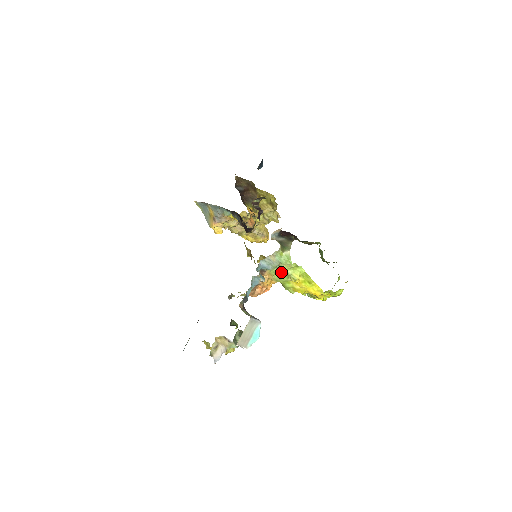
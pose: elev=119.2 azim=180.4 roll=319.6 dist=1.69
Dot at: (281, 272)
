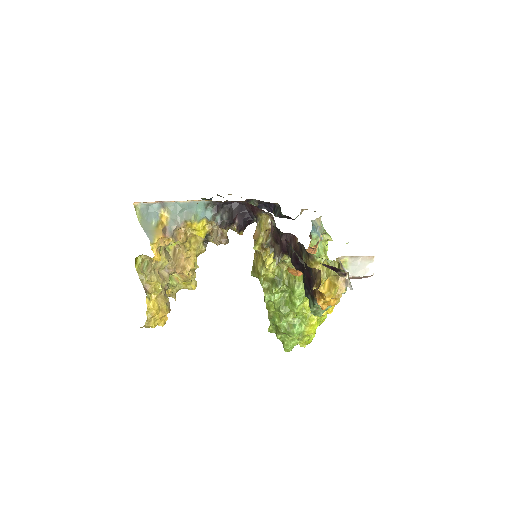
Dot at: (318, 248)
